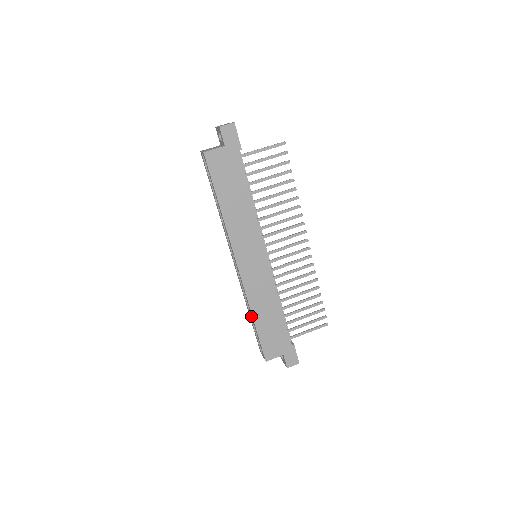
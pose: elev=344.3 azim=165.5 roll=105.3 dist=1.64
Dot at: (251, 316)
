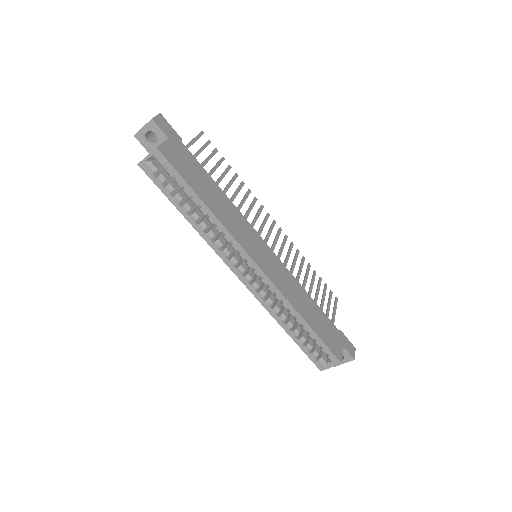
Dot at: (292, 330)
